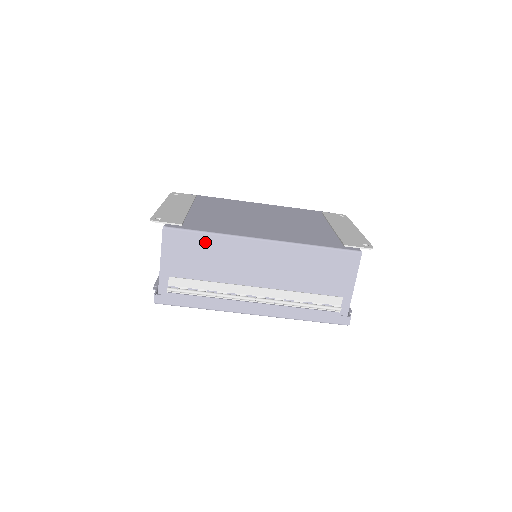
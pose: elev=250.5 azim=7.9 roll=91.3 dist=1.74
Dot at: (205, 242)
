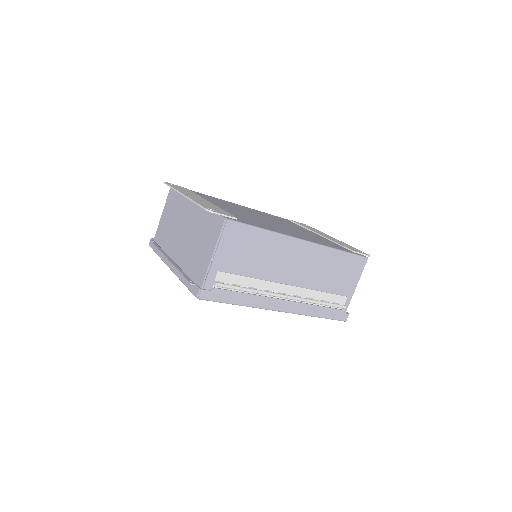
Dot at: (259, 238)
